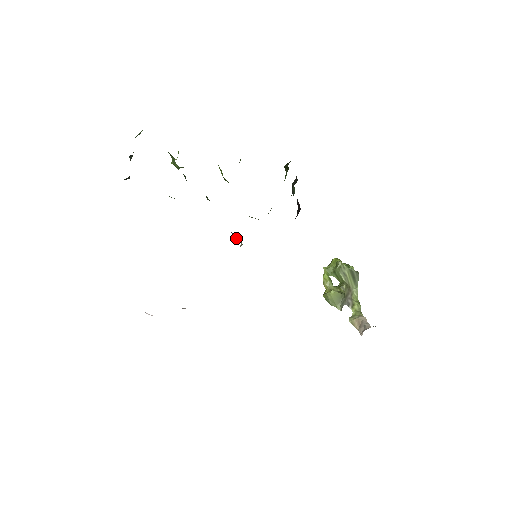
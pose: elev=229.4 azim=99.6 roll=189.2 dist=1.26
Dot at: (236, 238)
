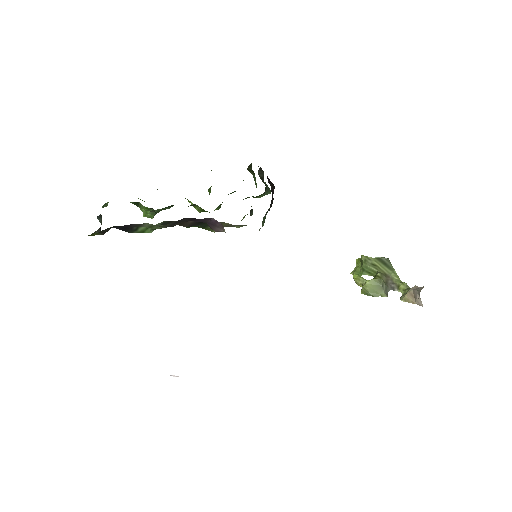
Dot at: (219, 231)
